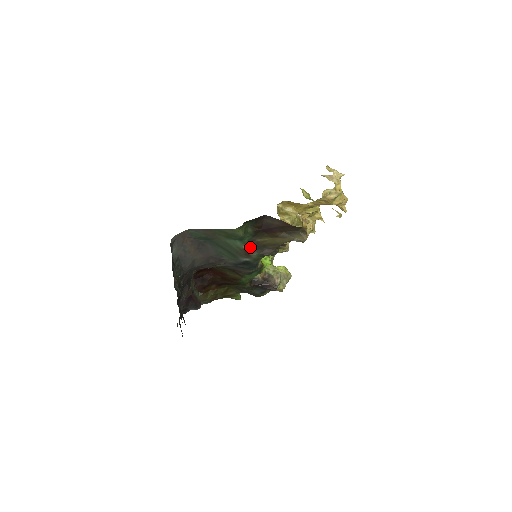
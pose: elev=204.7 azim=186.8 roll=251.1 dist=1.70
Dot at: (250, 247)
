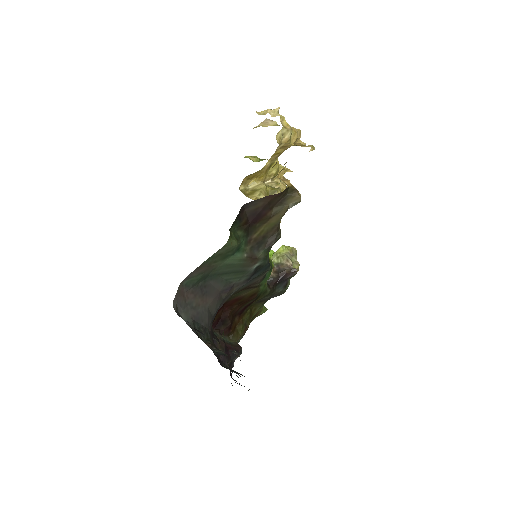
Dot at: (251, 250)
